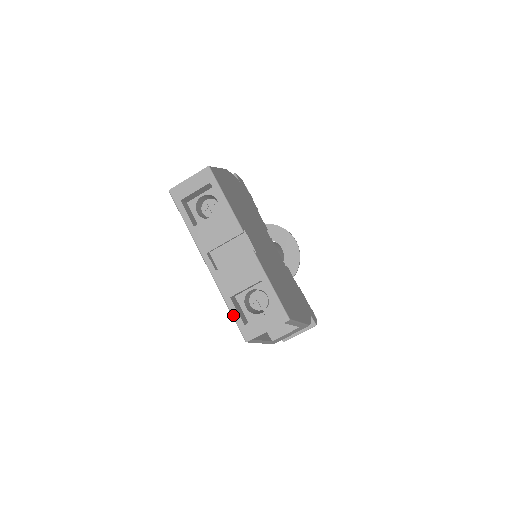
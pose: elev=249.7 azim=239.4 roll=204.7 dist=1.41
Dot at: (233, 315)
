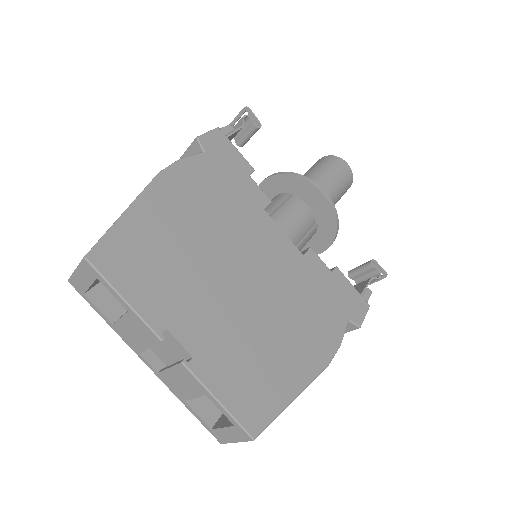
Dot at: (196, 417)
